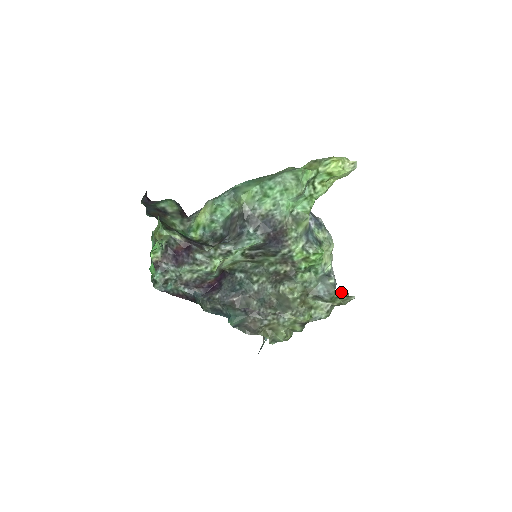
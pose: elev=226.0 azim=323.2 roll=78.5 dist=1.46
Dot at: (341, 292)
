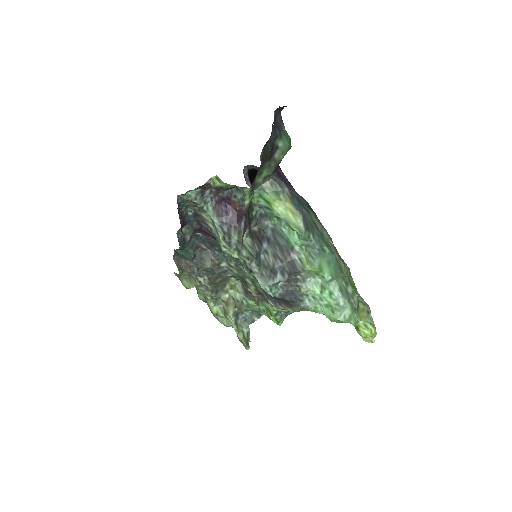
Dot at: (249, 333)
